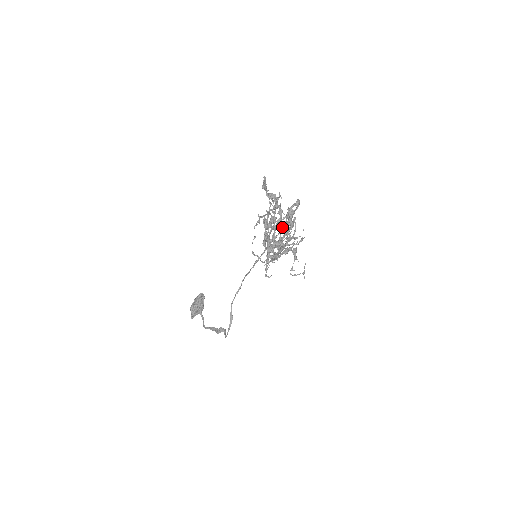
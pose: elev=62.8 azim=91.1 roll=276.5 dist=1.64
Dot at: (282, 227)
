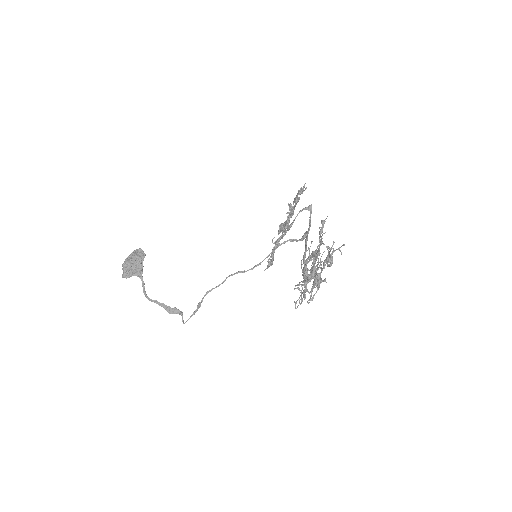
Dot at: (285, 227)
